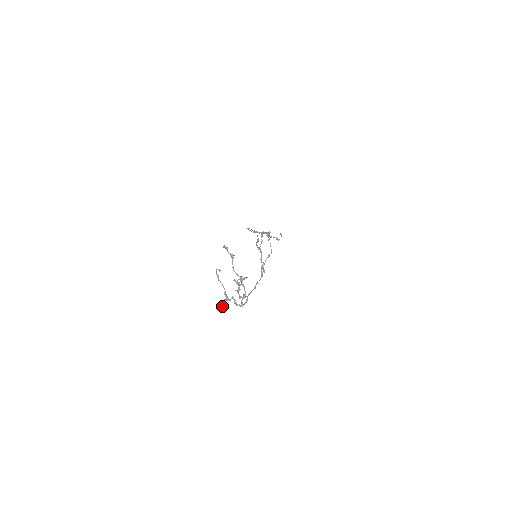
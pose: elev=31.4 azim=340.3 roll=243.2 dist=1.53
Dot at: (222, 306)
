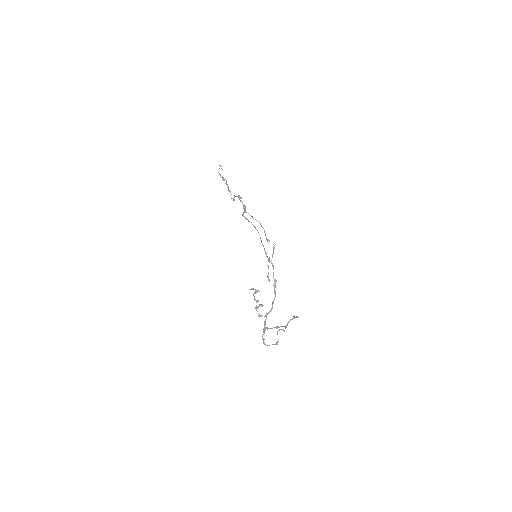
Dot at: occluded
